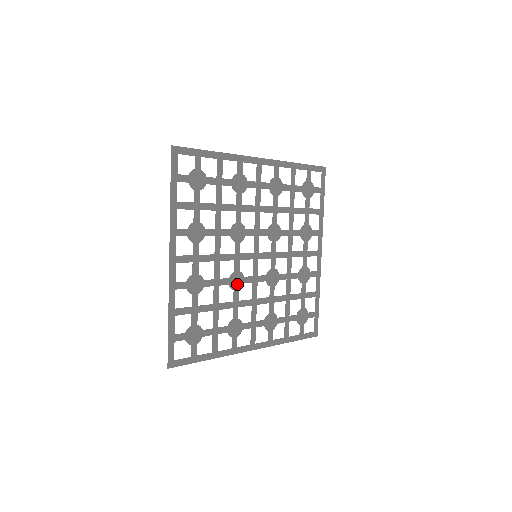
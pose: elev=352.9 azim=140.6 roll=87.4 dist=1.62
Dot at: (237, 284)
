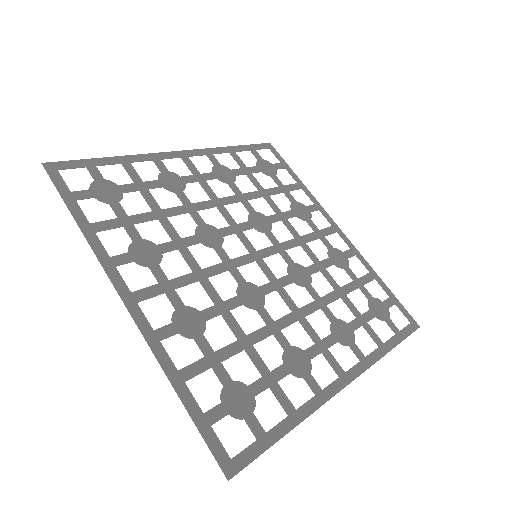
Dot at: (206, 238)
